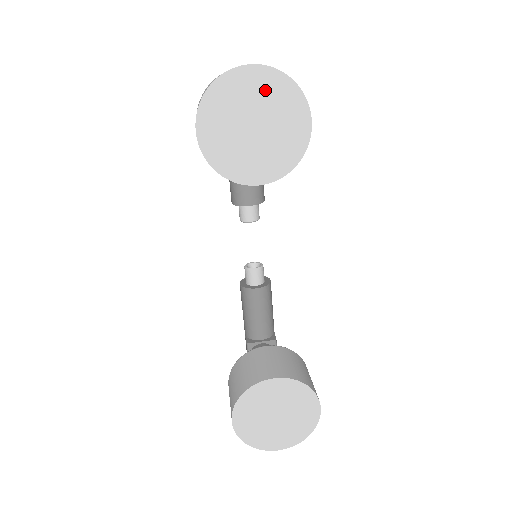
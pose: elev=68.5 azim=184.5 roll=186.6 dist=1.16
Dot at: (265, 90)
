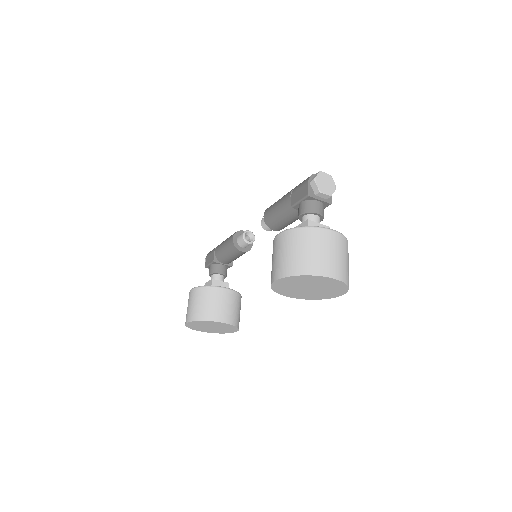
Dot at: (330, 285)
